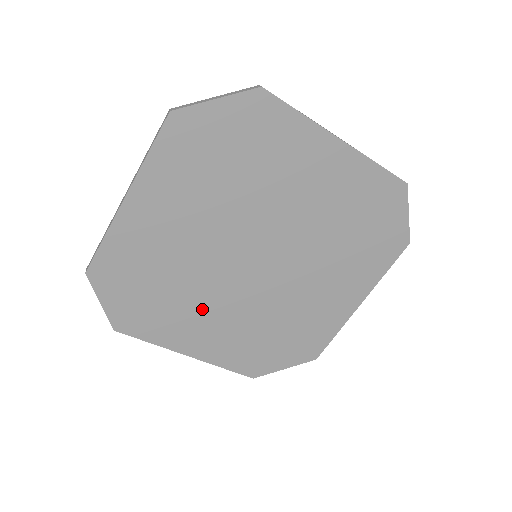
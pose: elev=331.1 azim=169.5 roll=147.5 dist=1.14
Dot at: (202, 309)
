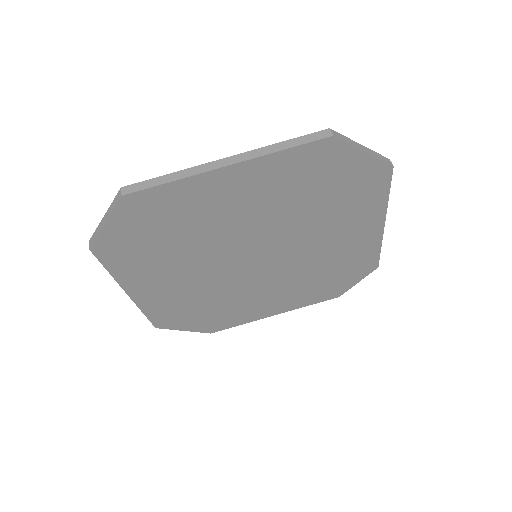
Dot at: (180, 270)
